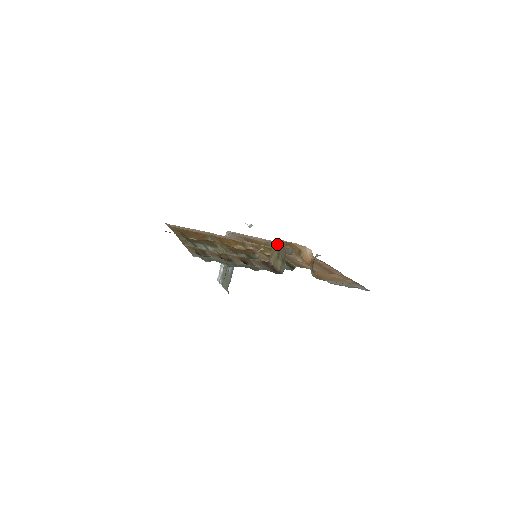
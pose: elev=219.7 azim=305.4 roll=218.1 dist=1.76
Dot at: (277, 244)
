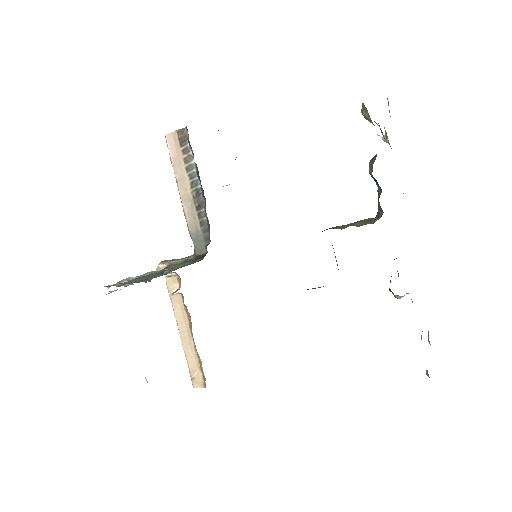
Dot at: occluded
